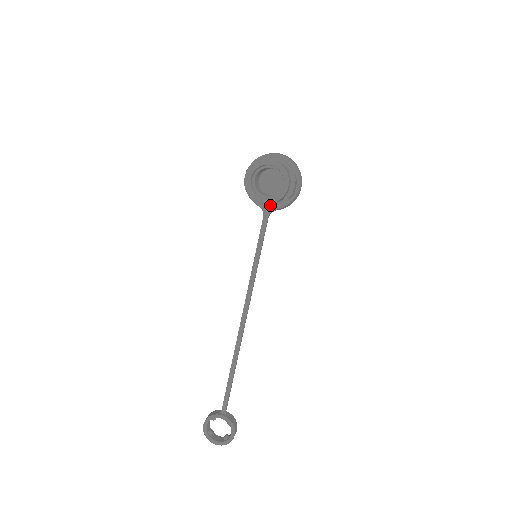
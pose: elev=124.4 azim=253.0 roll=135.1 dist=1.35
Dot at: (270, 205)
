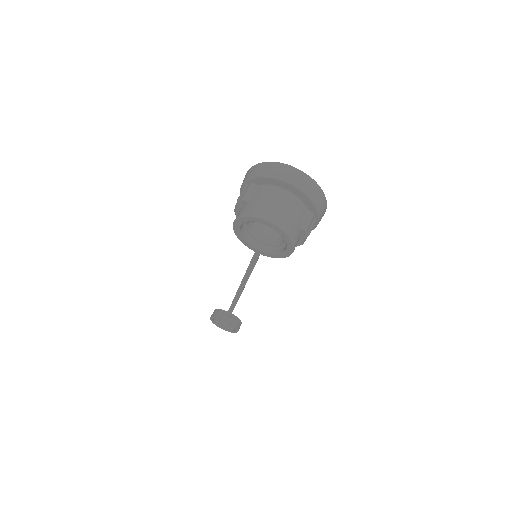
Dot at: occluded
